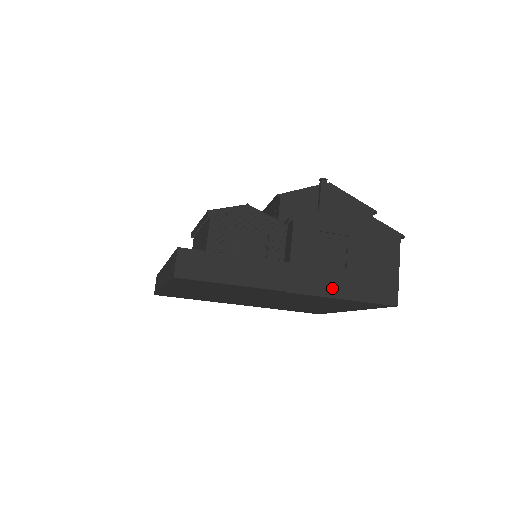
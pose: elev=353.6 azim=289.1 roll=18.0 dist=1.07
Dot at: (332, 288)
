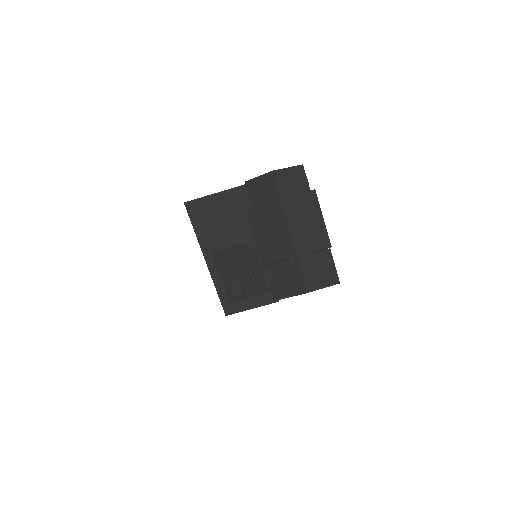
Dot at: occluded
